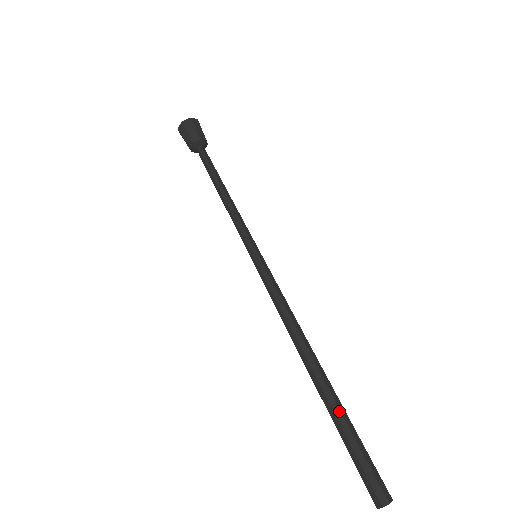
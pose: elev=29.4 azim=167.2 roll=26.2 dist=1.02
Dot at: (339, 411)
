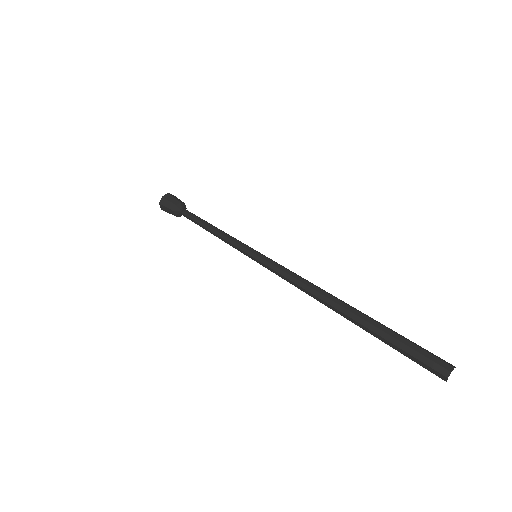
Dot at: (373, 326)
